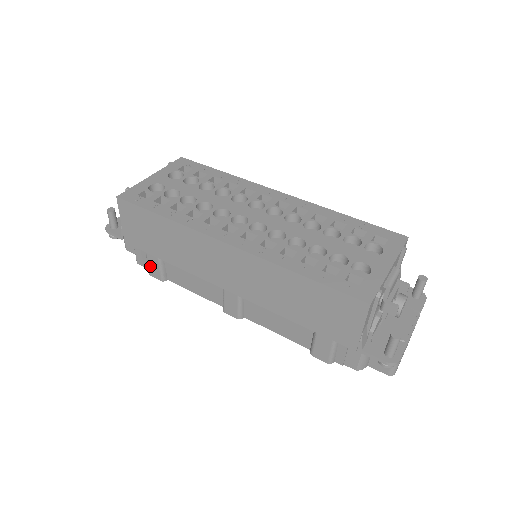
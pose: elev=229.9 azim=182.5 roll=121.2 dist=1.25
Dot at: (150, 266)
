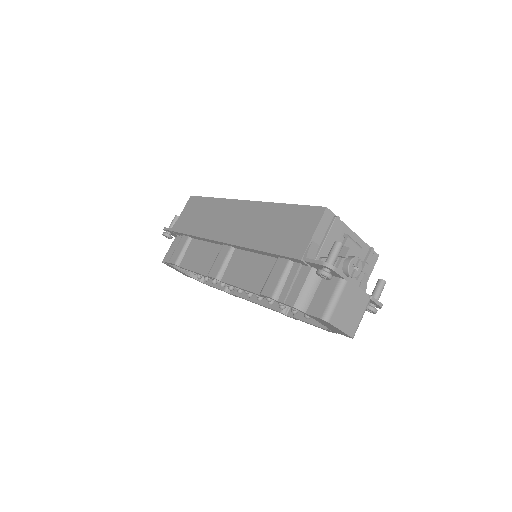
Dot at: (175, 252)
